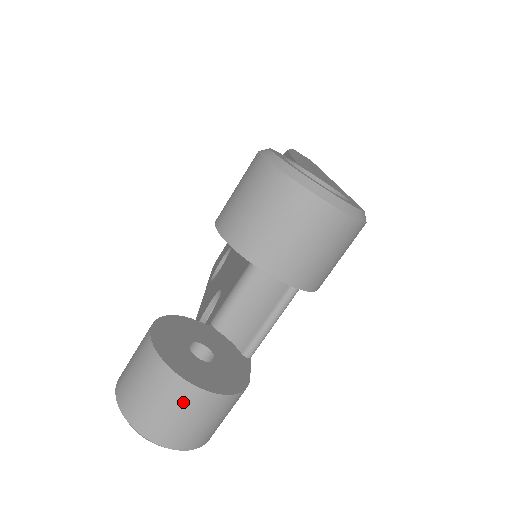
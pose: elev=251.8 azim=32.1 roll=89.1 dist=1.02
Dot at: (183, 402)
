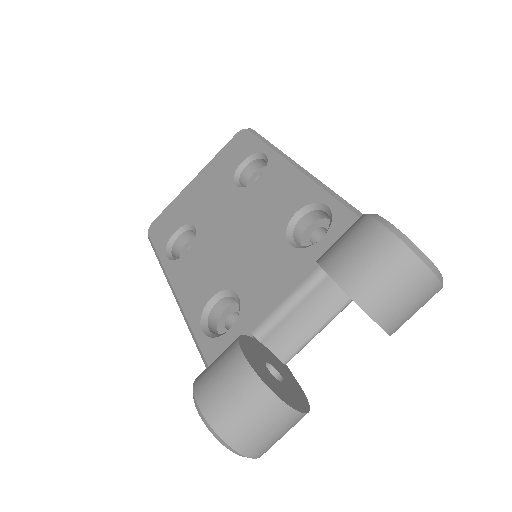
Dot at: (284, 425)
